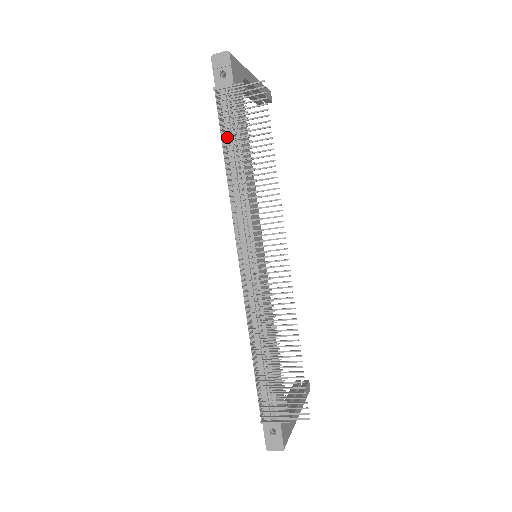
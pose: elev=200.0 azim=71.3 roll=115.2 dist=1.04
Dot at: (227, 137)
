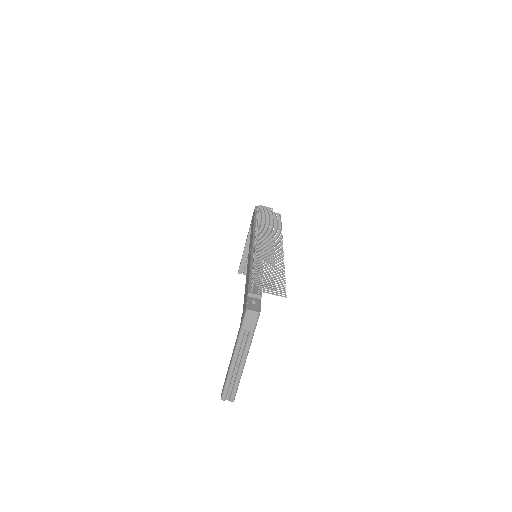
Dot at: occluded
